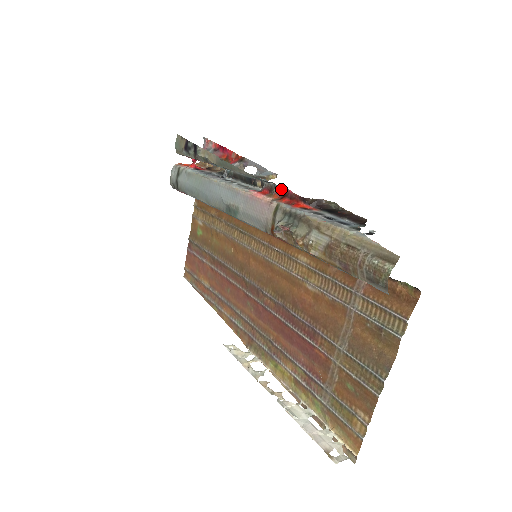
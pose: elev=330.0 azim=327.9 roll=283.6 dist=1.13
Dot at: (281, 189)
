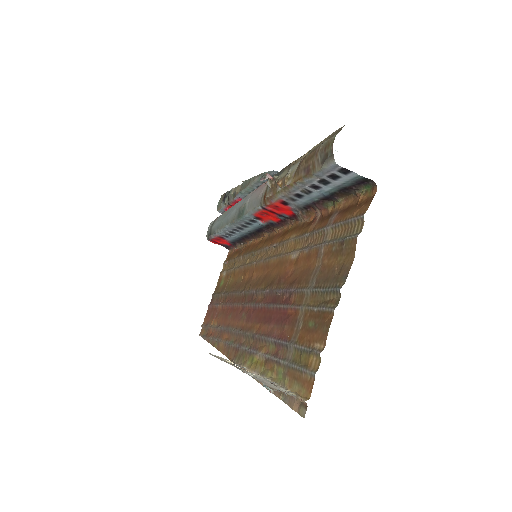
Dot at: occluded
